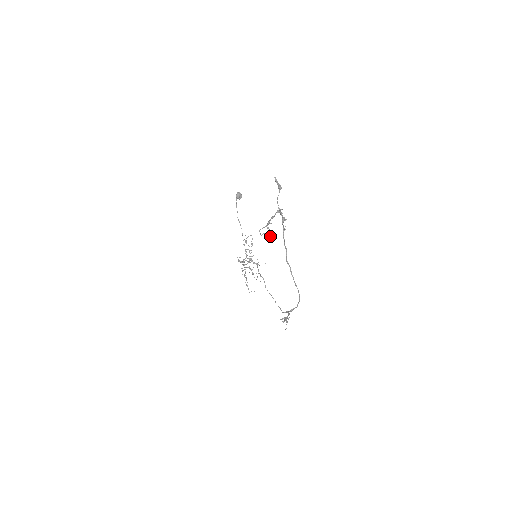
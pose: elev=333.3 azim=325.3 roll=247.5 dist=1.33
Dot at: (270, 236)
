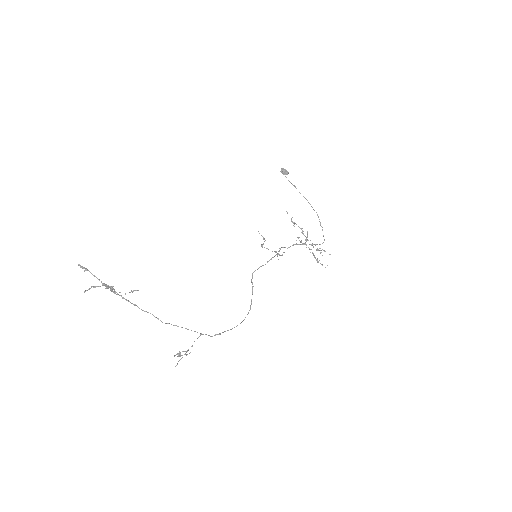
Dot at: occluded
